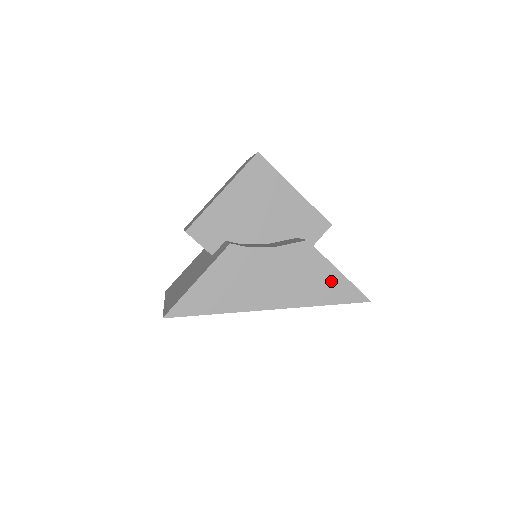
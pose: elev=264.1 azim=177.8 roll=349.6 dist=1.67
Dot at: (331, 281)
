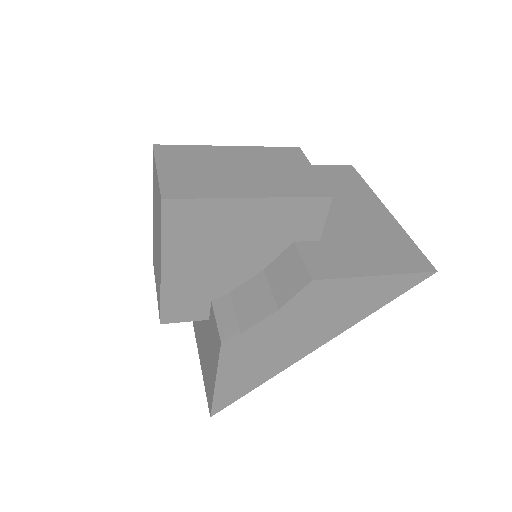
Dot at: (371, 290)
